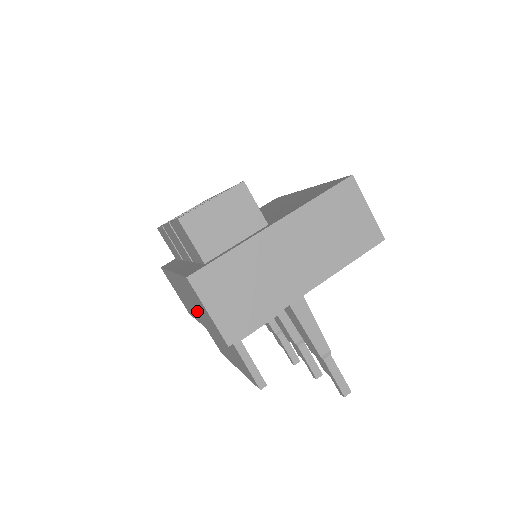
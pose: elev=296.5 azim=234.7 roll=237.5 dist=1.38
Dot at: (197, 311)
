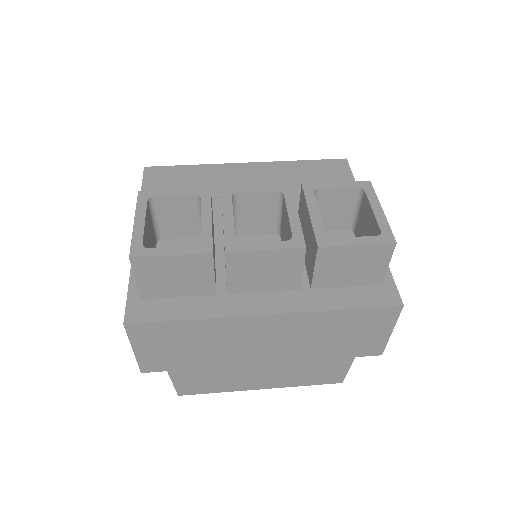
Dot at: (292, 347)
